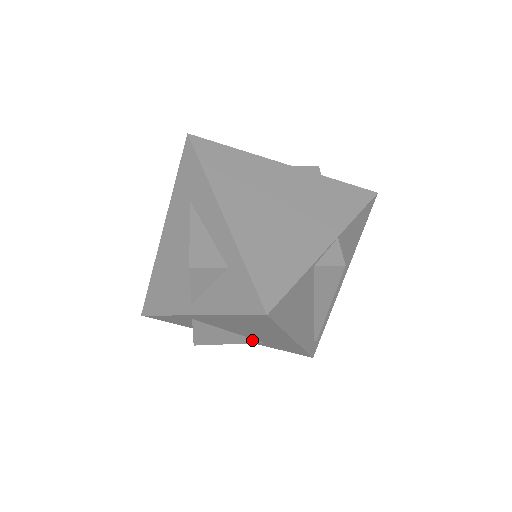
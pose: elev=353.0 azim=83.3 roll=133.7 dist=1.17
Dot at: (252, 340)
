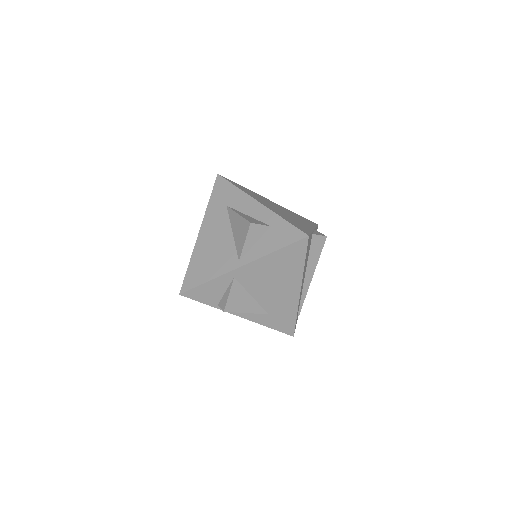
Dot at: (262, 310)
